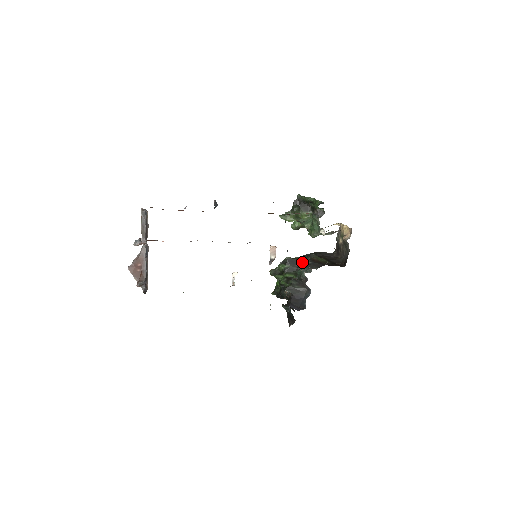
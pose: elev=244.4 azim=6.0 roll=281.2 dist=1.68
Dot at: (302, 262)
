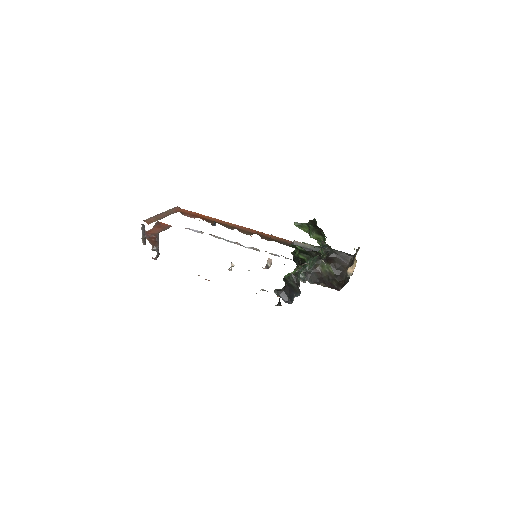
Dot at: (310, 261)
